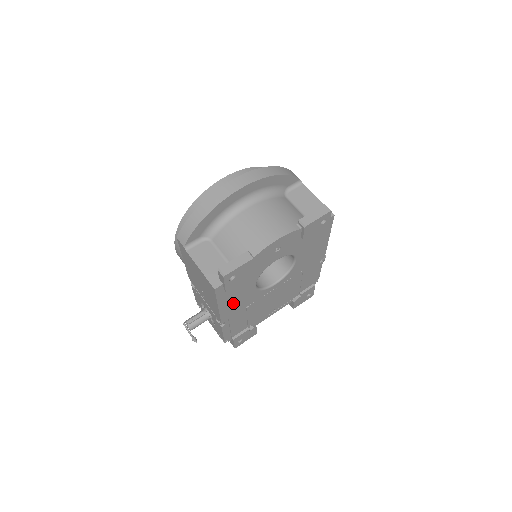
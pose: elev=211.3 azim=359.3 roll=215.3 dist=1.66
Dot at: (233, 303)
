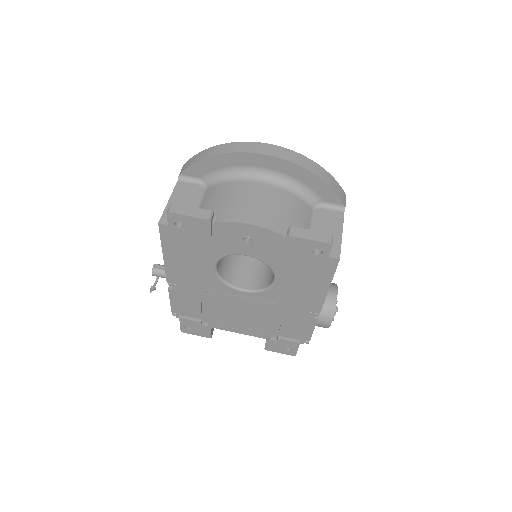
Dot at: (183, 266)
